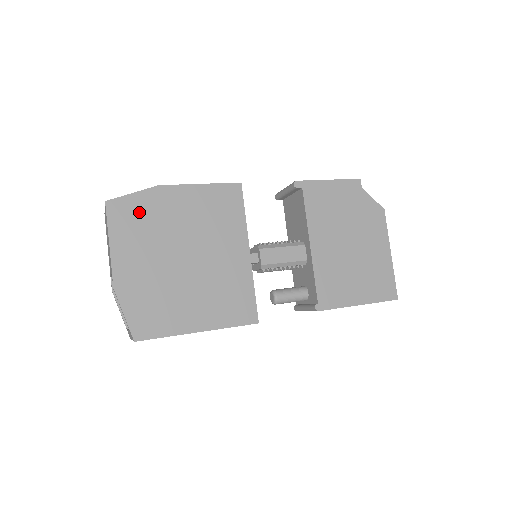
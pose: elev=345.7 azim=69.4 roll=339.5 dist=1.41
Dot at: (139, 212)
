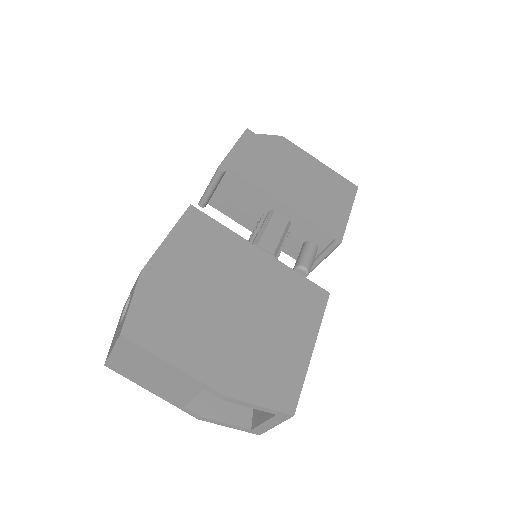
Dot at: (157, 311)
